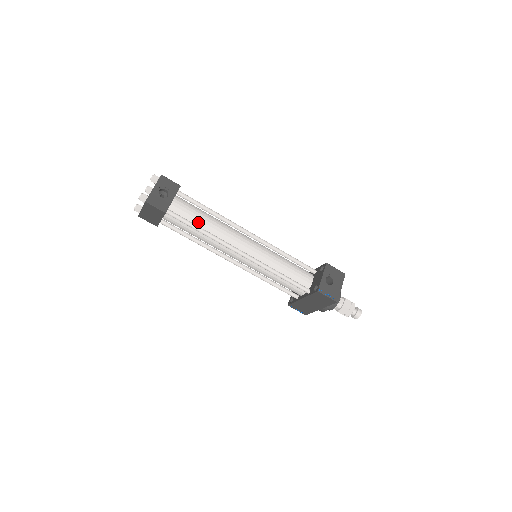
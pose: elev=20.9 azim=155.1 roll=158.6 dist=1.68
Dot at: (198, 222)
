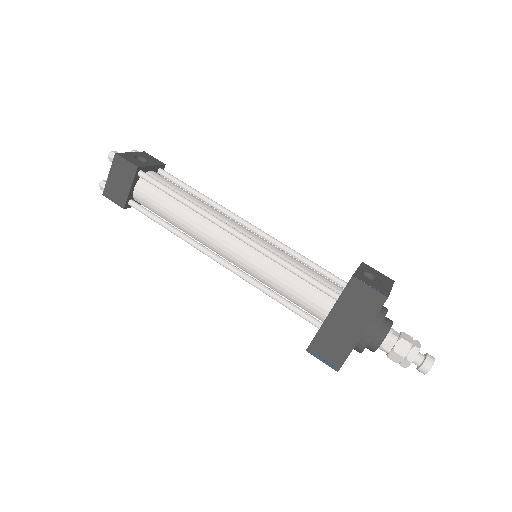
Dot at: (179, 193)
